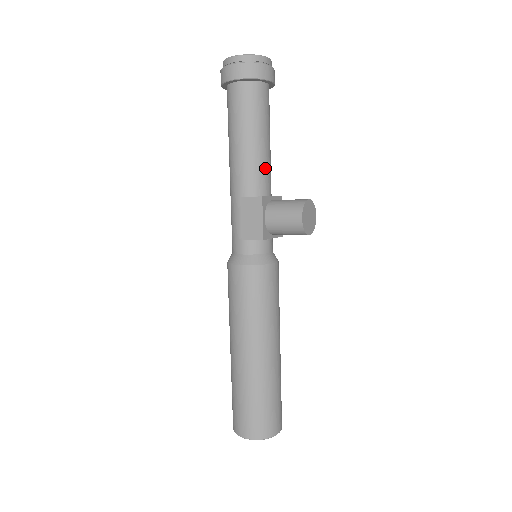
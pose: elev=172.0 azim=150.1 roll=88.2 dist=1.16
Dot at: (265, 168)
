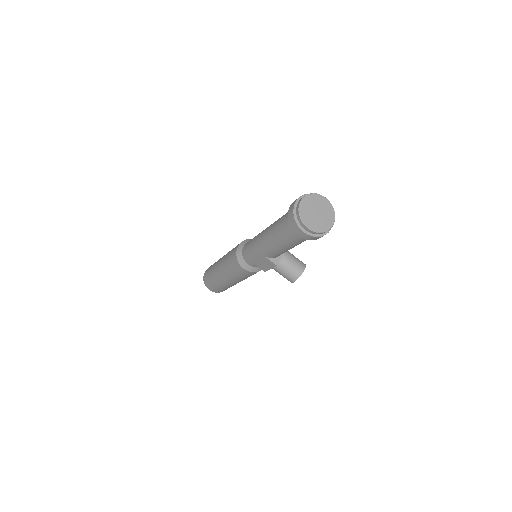
Dot at: occluded
